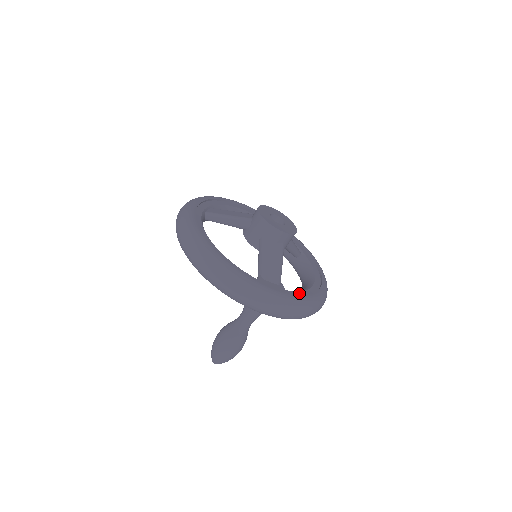
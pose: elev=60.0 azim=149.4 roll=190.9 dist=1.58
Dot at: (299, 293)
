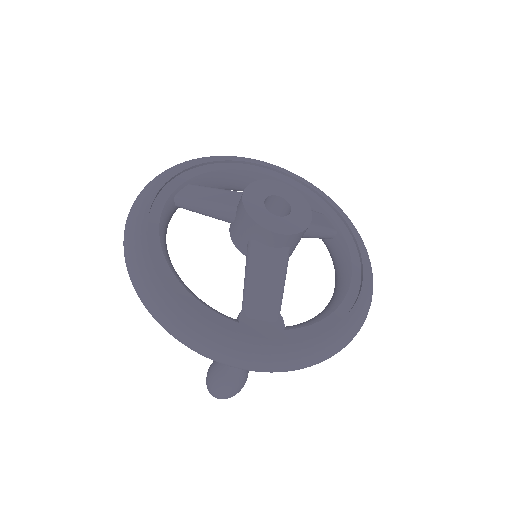
Dot at: (311, 329)
